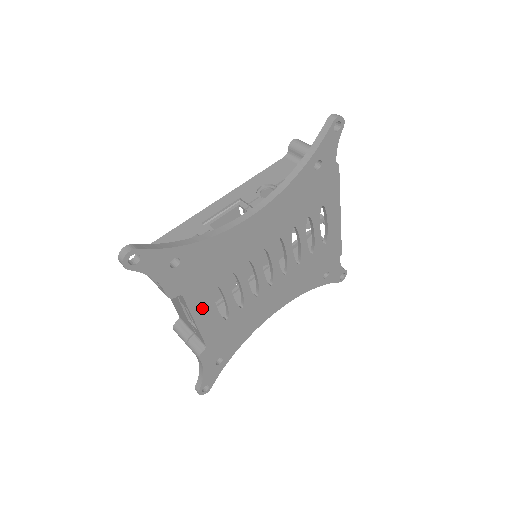
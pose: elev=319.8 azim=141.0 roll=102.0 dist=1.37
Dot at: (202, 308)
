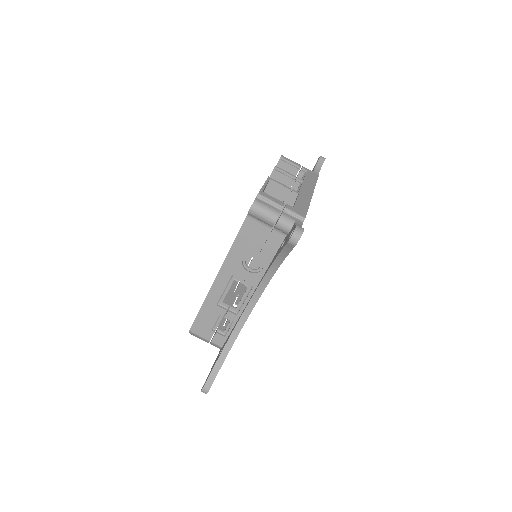
Dot at: occluded
